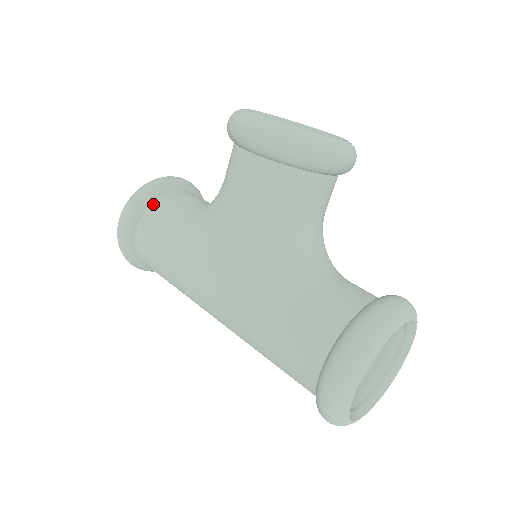
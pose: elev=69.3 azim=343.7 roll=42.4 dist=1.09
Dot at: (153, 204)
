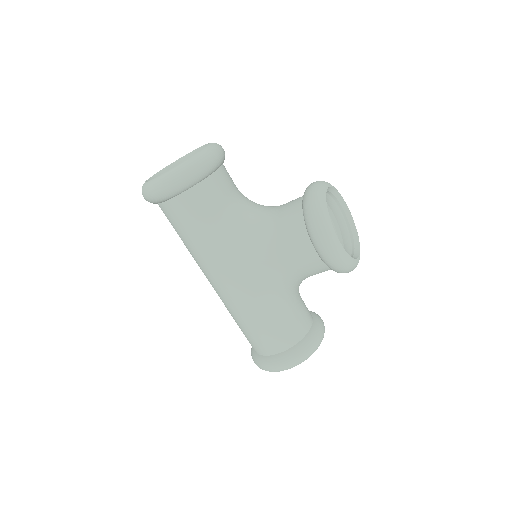
Dot at: (200, 185)
